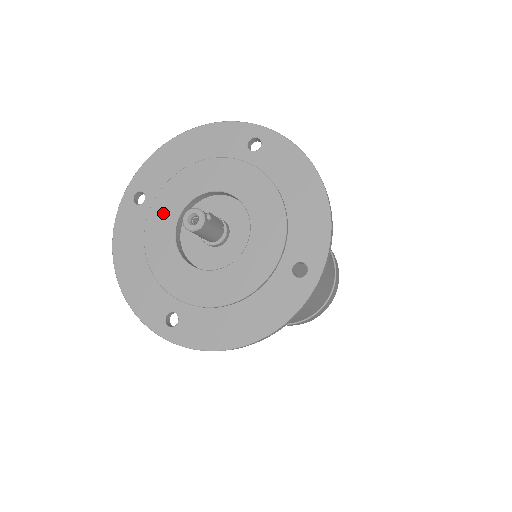
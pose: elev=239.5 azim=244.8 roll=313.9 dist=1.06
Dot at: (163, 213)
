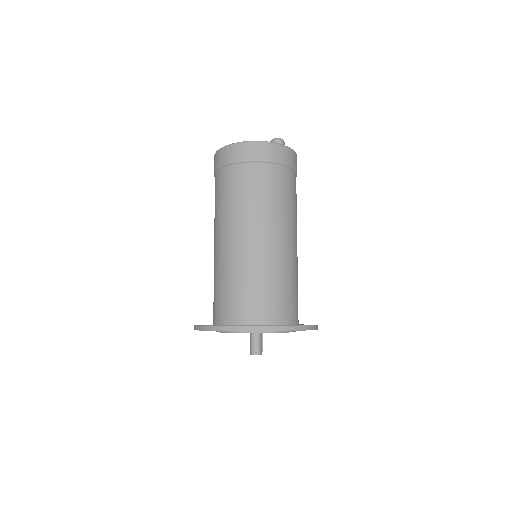
Dot at: occluded
